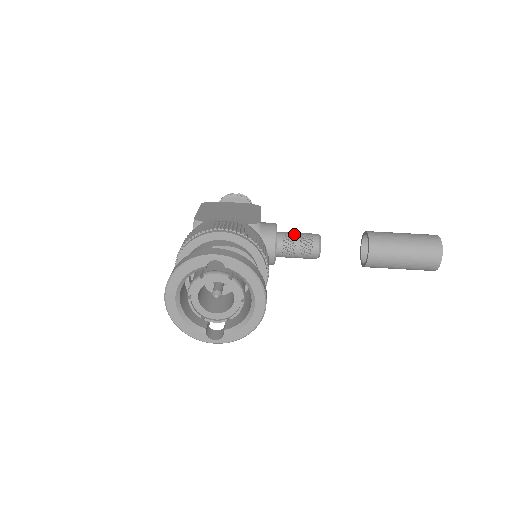
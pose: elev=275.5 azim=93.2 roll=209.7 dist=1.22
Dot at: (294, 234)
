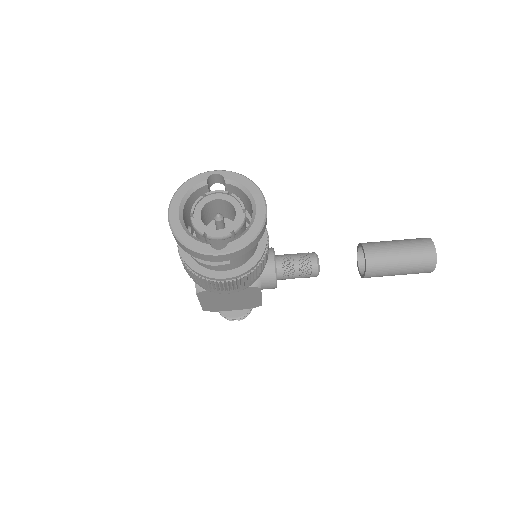
Dot at: occluded
